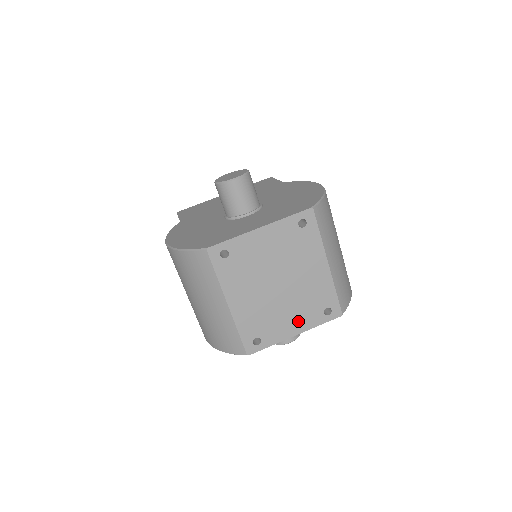
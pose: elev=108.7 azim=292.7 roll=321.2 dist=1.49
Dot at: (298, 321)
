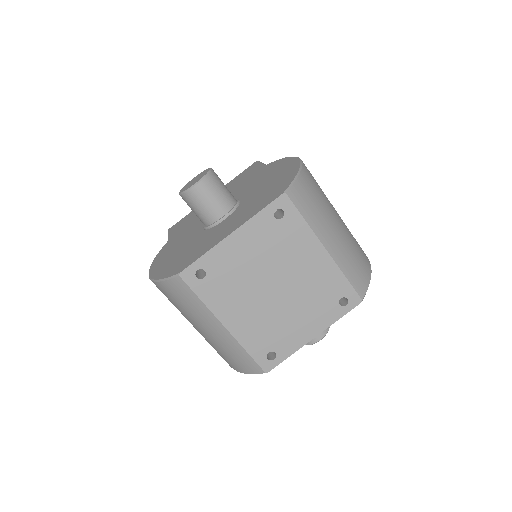
Dot at: (312, 322)
